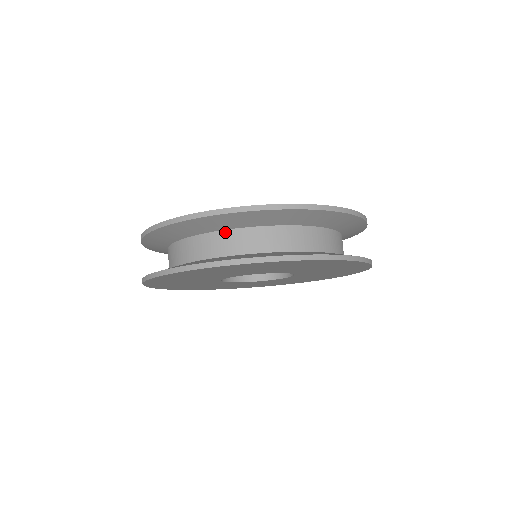
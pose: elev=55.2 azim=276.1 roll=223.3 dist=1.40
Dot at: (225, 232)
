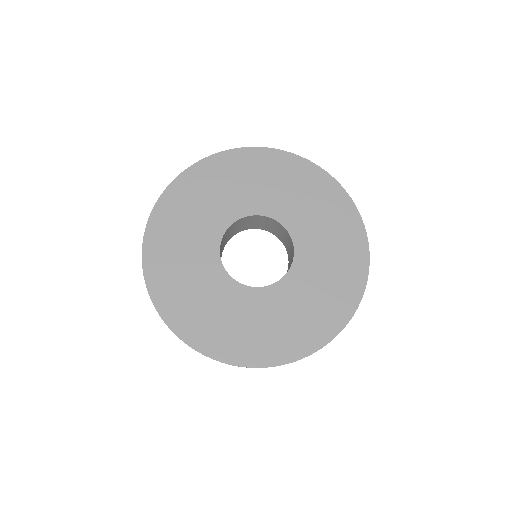
Dot at: occluded
